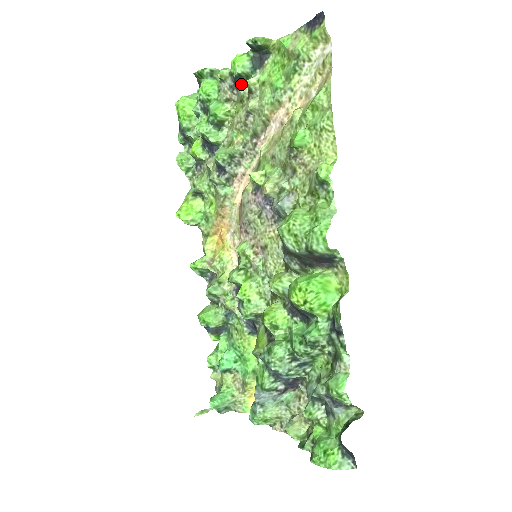
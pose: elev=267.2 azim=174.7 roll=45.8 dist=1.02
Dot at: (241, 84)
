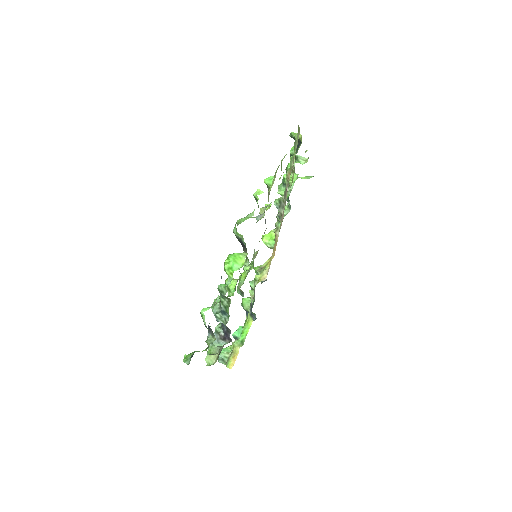
Dot at: occluded
